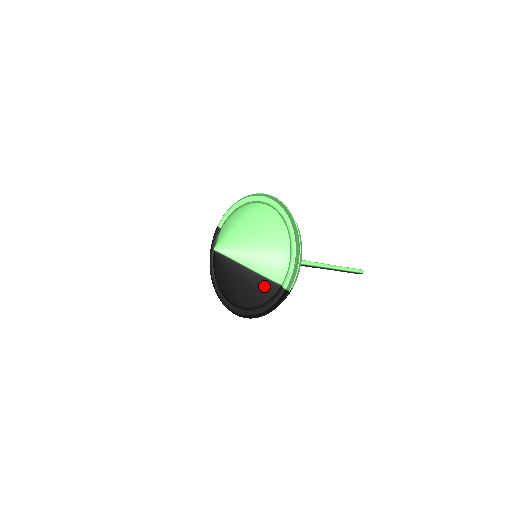
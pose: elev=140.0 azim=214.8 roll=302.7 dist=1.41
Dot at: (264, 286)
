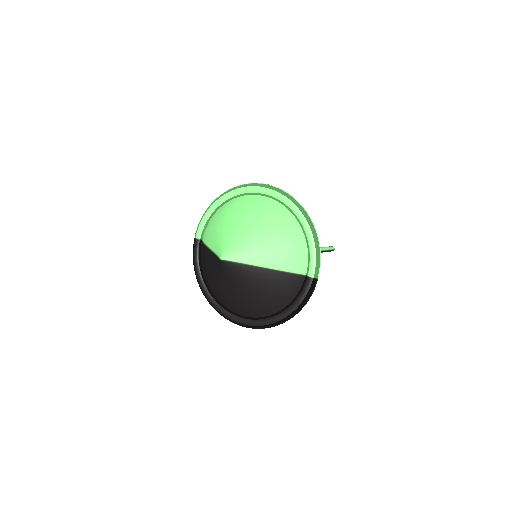
Dot at: (288, 283)
